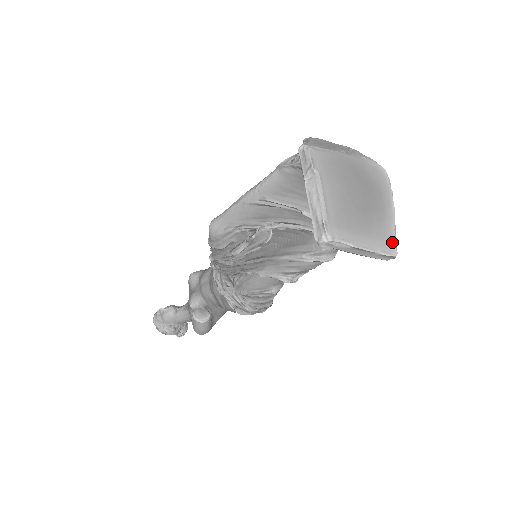
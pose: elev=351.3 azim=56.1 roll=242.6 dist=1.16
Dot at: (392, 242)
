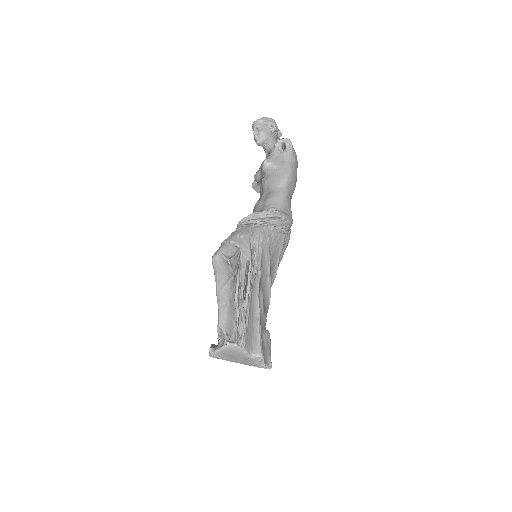
Dot at: occluded
